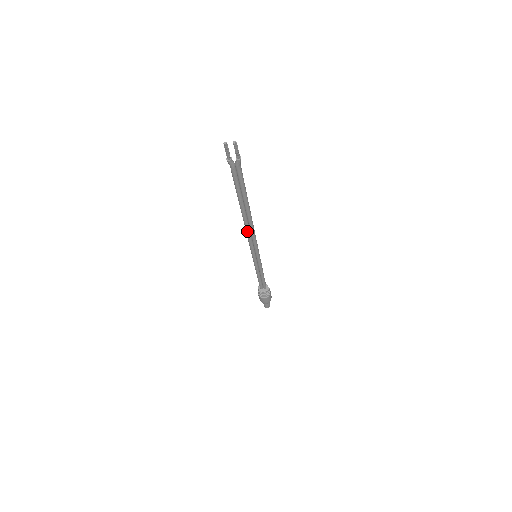
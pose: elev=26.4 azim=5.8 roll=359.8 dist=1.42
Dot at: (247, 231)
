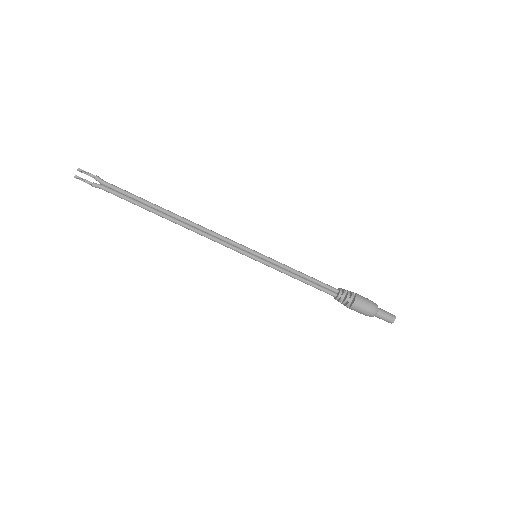
Dot at: (200, 233)
